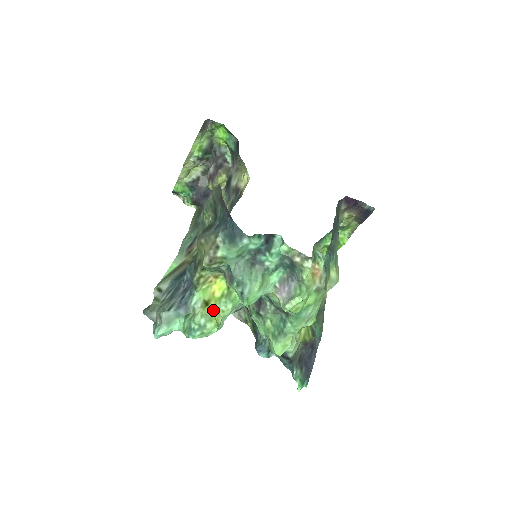
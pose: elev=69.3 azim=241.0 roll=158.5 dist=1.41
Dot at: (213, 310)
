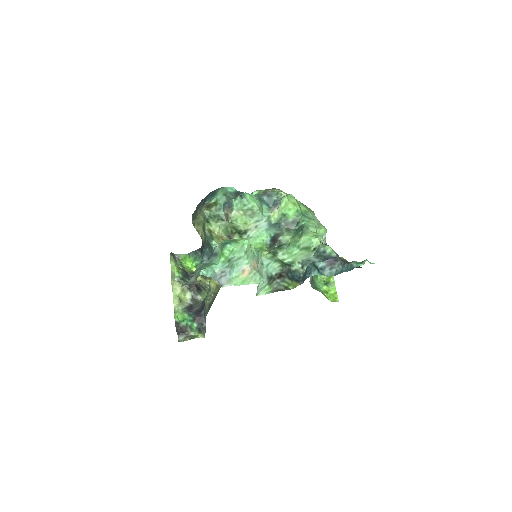
Dot at: occluded
